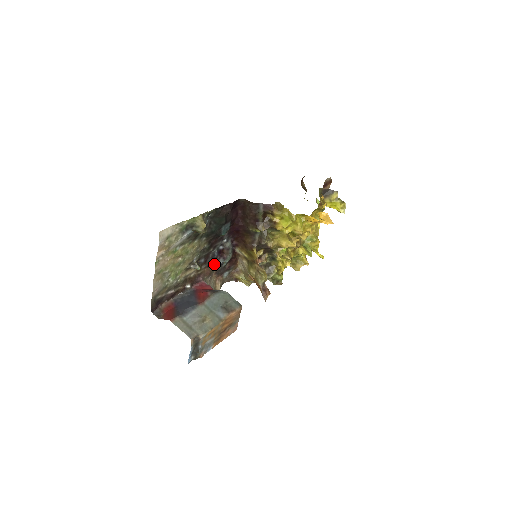
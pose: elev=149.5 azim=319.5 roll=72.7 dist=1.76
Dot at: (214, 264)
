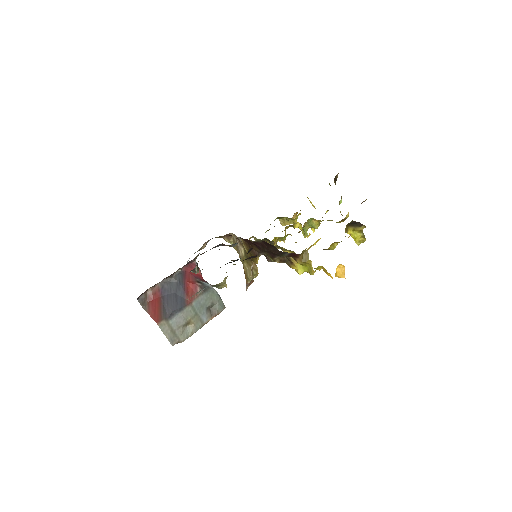
Dot at: occluded
